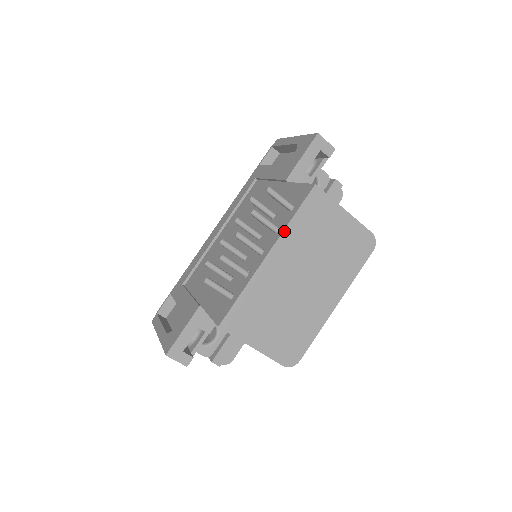
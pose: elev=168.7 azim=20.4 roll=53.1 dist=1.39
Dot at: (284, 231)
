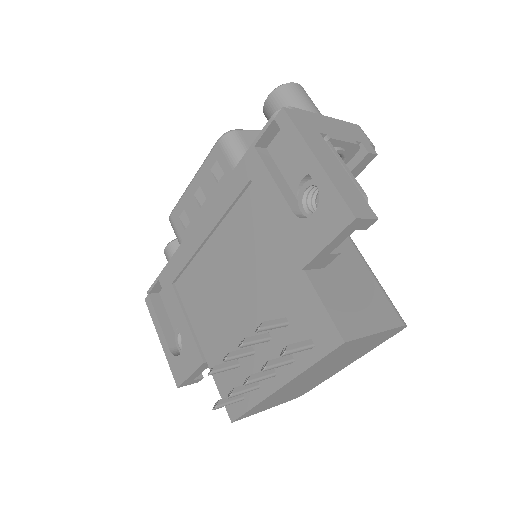
Dot at: (301, 374)
